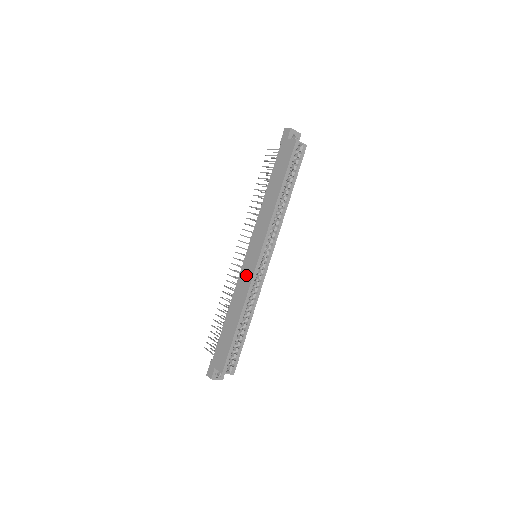
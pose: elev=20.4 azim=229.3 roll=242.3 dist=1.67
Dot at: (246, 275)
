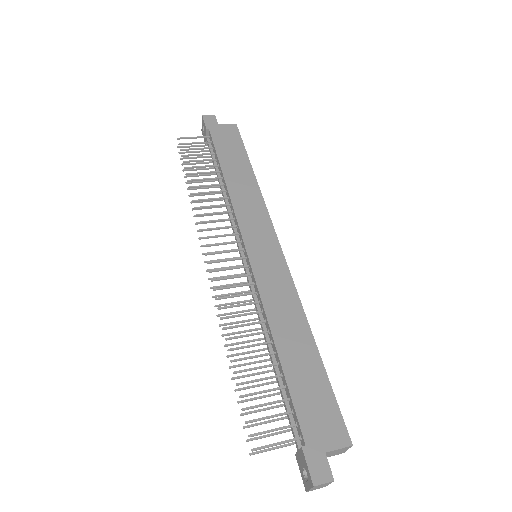
Dot at: (274, 275)
